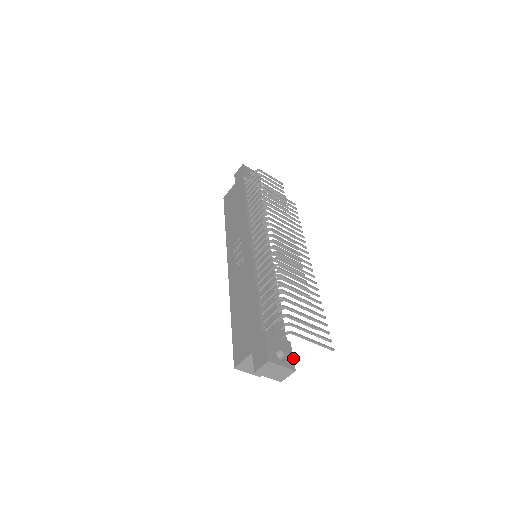
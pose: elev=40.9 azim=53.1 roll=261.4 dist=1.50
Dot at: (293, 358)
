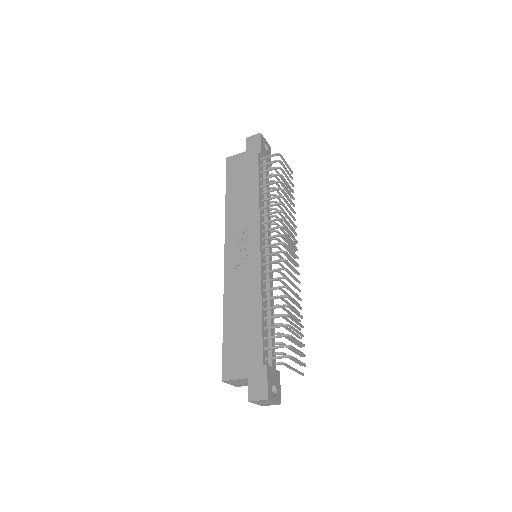
Dot at: occluded
